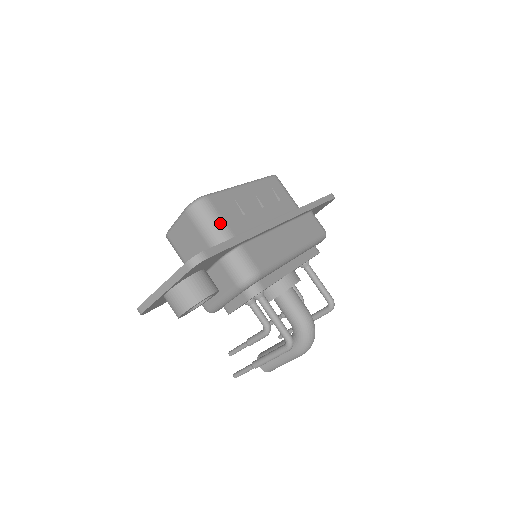
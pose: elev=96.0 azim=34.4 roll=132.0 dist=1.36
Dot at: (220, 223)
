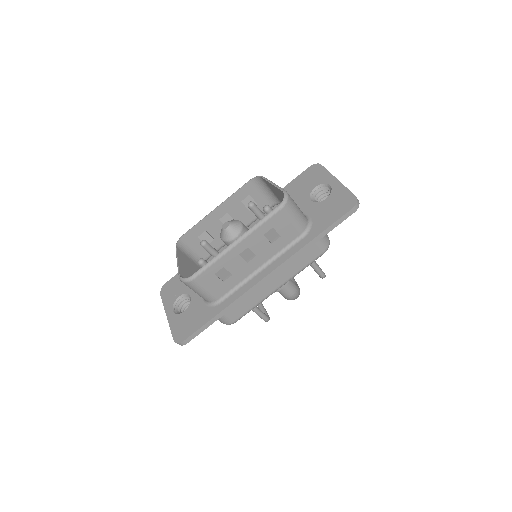
Dot at: (205, 294)
